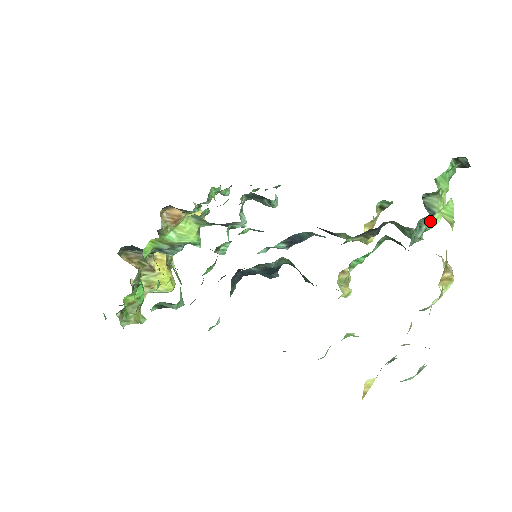
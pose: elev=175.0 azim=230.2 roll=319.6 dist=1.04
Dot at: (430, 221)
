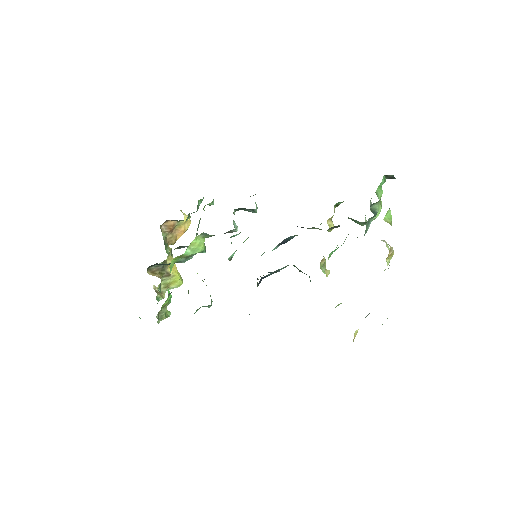
Dot at: (374, 217)
